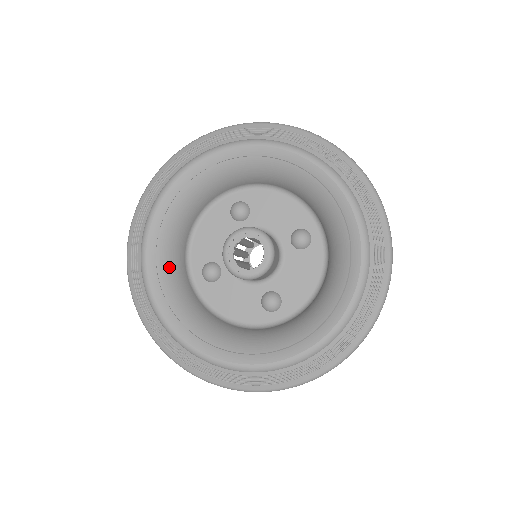
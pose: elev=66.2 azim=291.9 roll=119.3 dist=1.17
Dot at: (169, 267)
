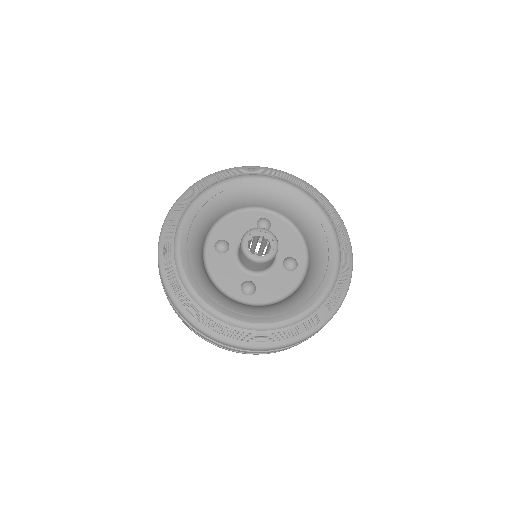
Dot at: (202, 223)
